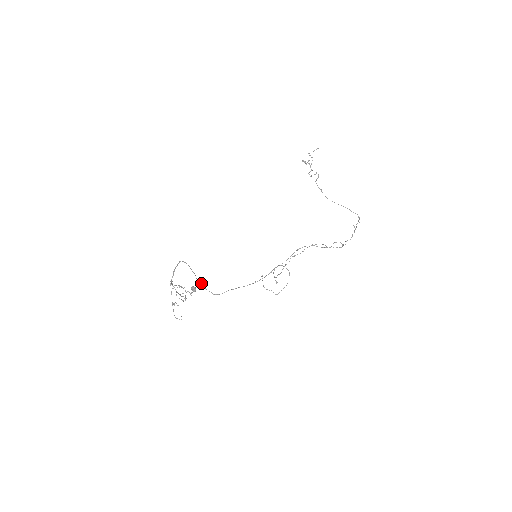
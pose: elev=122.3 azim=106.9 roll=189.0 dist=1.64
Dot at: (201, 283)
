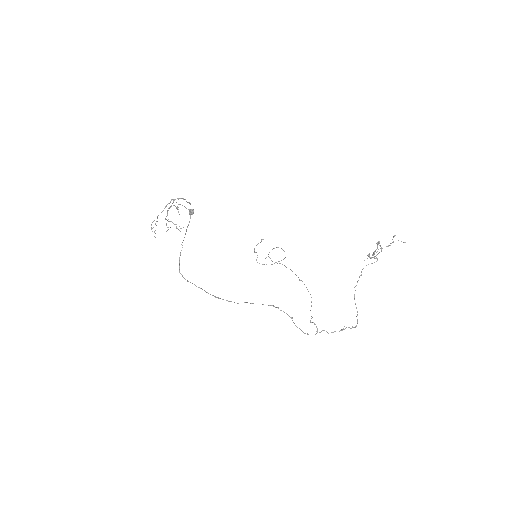
Dot at: (181, 250)
